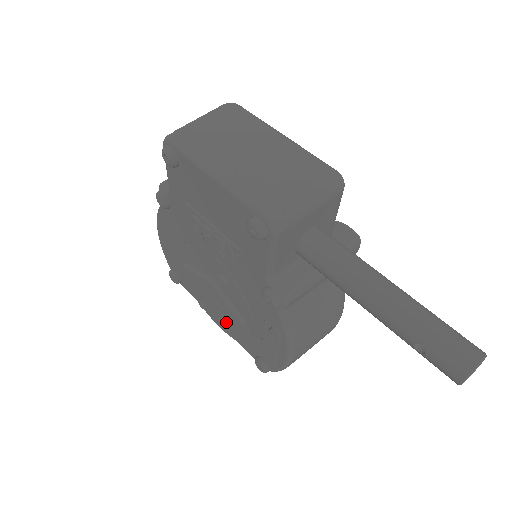
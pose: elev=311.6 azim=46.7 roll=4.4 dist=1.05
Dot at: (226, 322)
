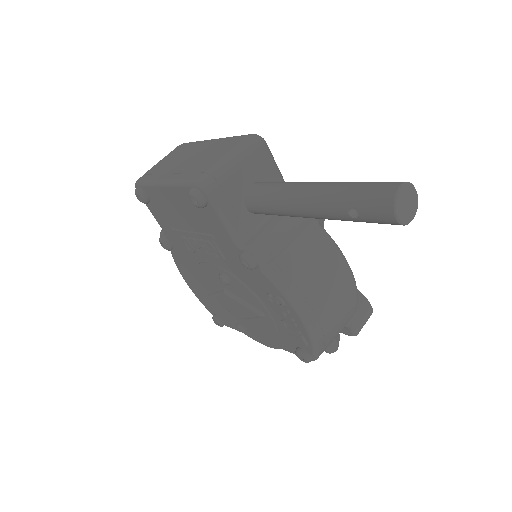
Dot at: (260, 331)
